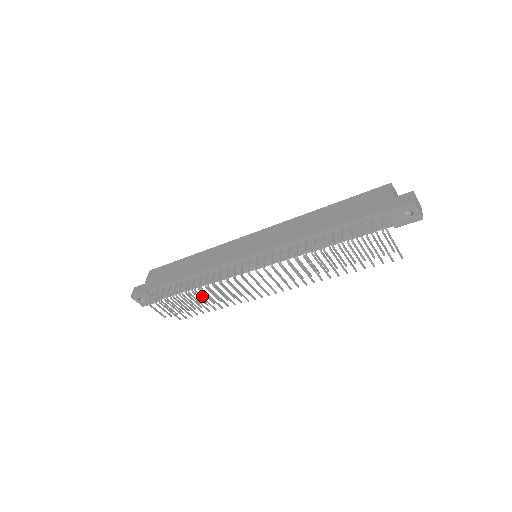
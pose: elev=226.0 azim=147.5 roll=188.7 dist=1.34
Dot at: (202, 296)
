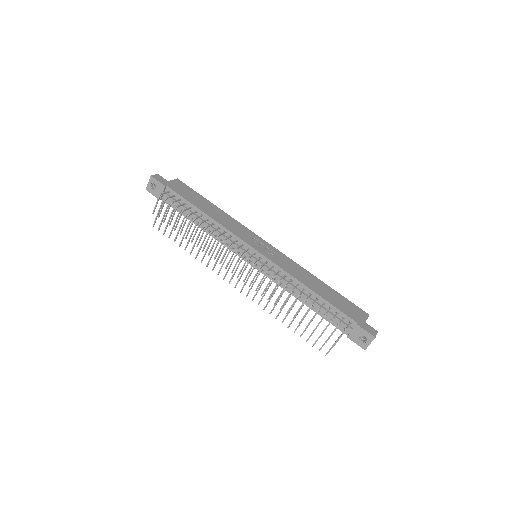
Dot at: occluded
